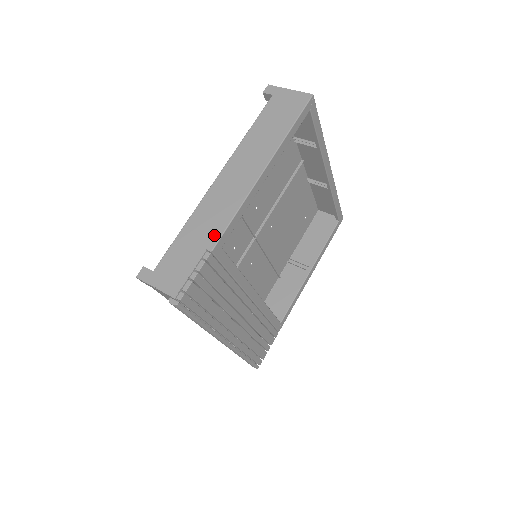
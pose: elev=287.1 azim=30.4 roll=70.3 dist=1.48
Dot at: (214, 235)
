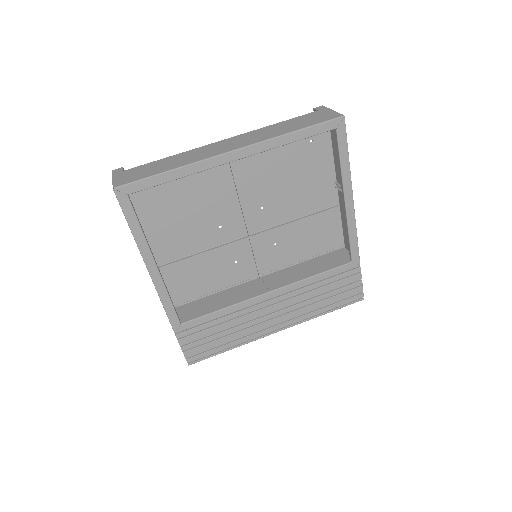
Dot at: occluded
